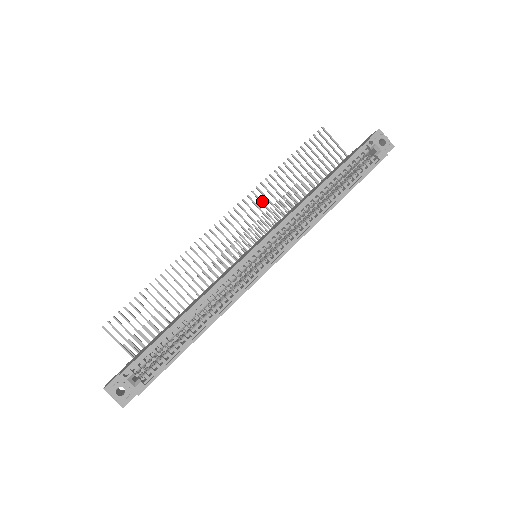
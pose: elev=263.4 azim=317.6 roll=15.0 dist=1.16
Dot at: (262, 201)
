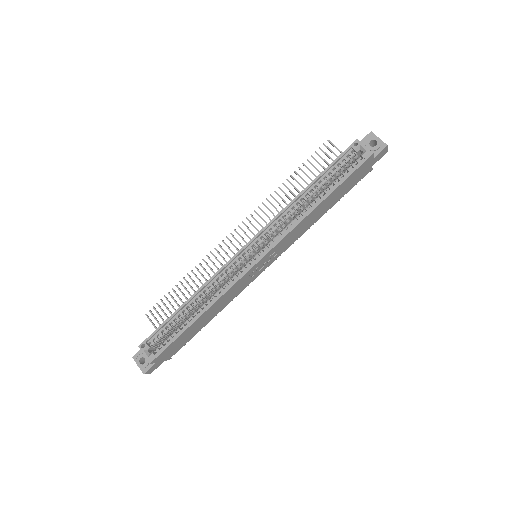
Dot at: (270, 210)
